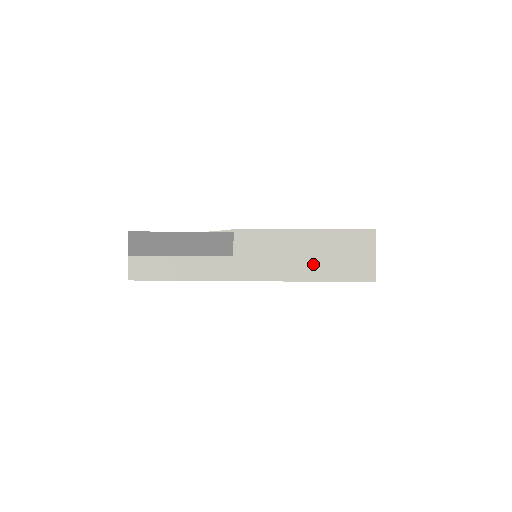
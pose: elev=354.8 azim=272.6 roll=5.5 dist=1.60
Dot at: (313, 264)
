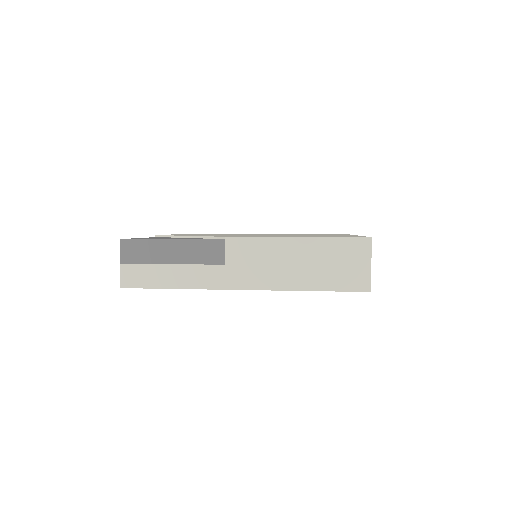
Dot at: (306, 273)
